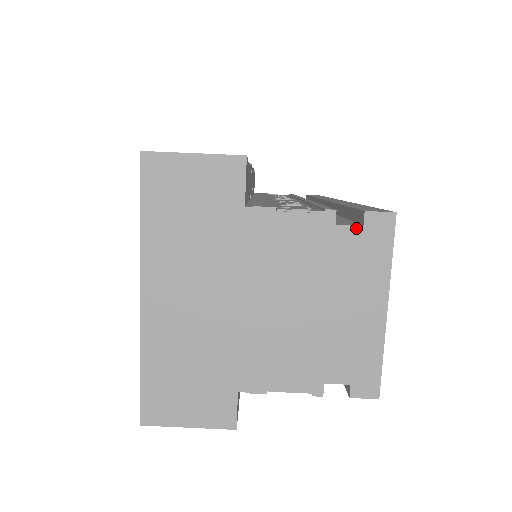
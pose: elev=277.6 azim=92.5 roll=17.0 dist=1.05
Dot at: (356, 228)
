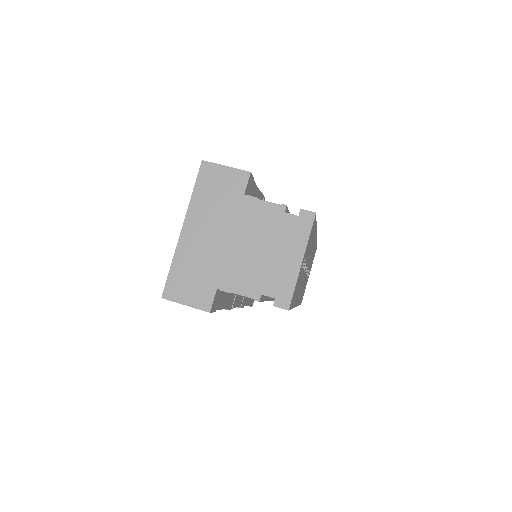
Dot at: (295, 216)
